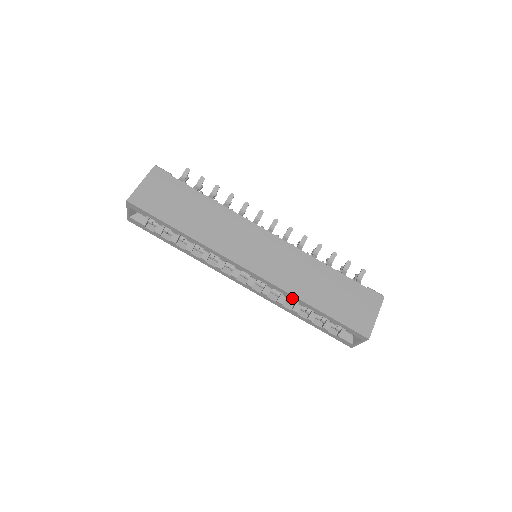
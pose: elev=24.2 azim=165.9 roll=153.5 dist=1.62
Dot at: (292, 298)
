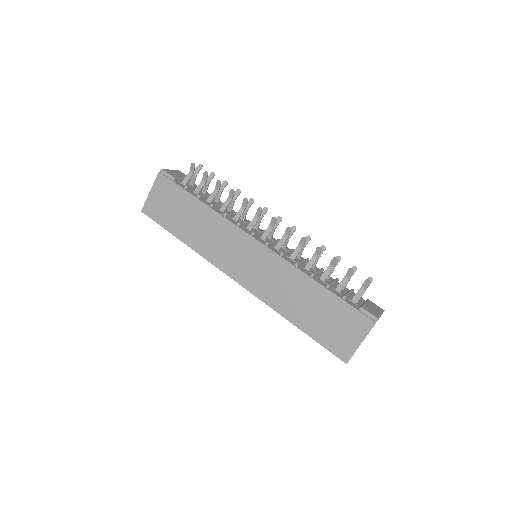
Dot at: occluded
